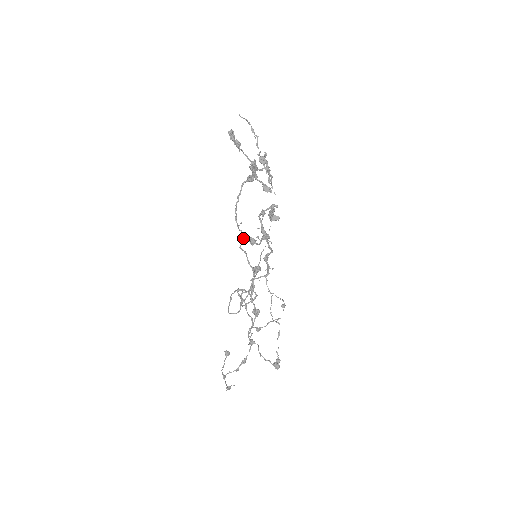
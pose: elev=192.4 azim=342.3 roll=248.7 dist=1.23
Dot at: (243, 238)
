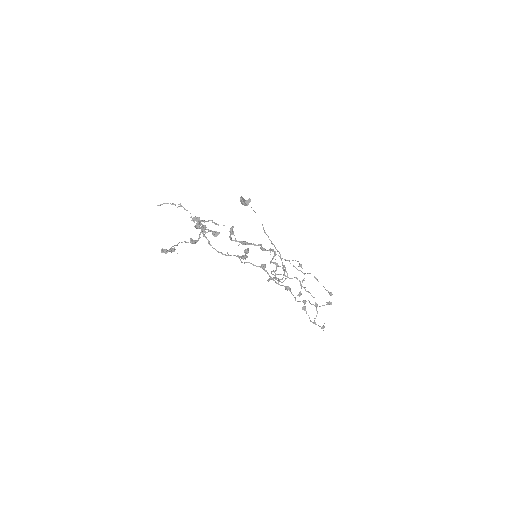
Dot at: occluded
